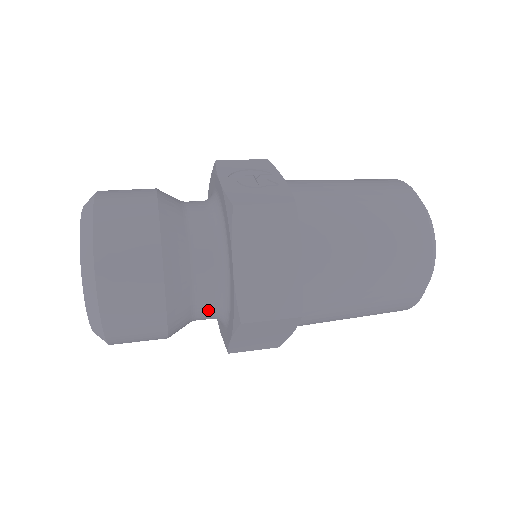
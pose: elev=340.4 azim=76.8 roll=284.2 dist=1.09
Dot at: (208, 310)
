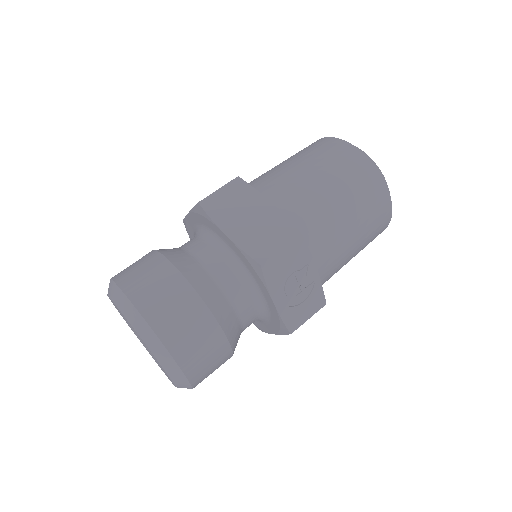
Dot at: occluded
